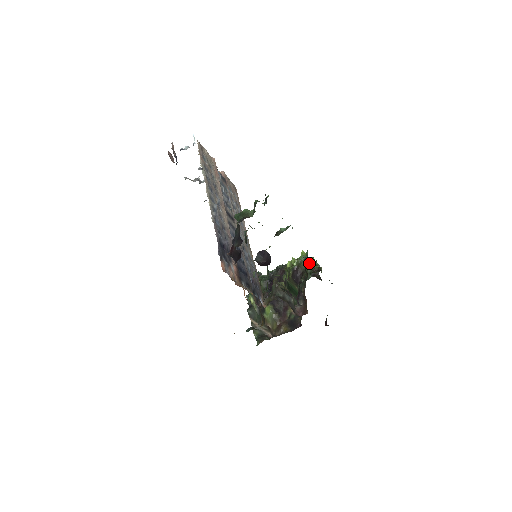
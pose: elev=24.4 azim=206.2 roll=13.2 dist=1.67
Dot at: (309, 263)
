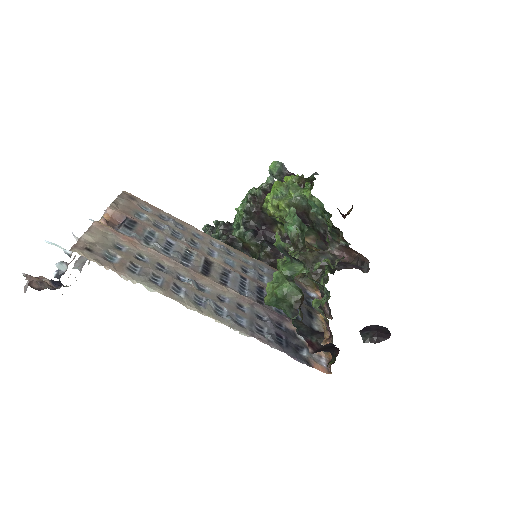
Dot at: occluded
